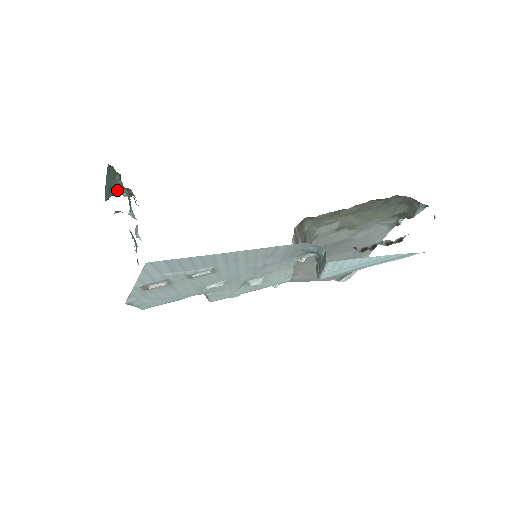
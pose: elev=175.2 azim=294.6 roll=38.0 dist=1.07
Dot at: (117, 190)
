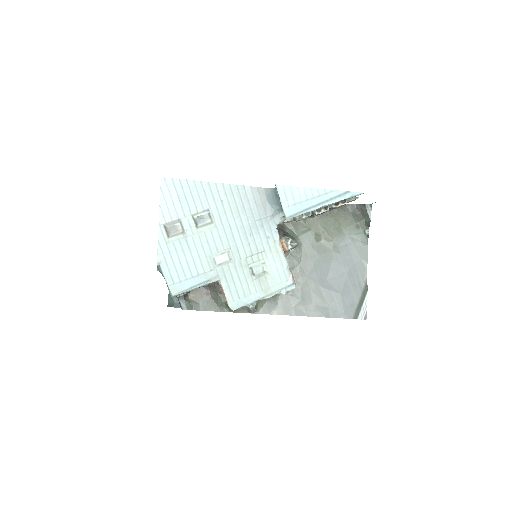
Dot at: (177, 300)
